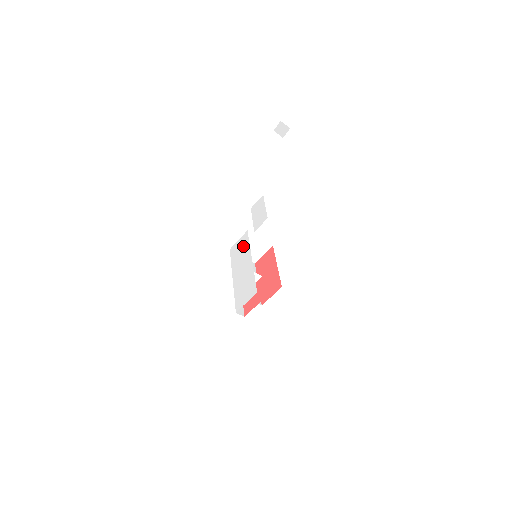
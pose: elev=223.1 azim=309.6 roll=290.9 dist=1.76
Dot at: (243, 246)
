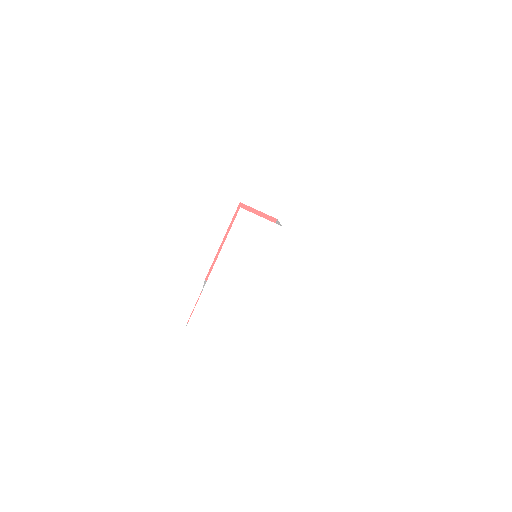
Dot at: (259, 244)
